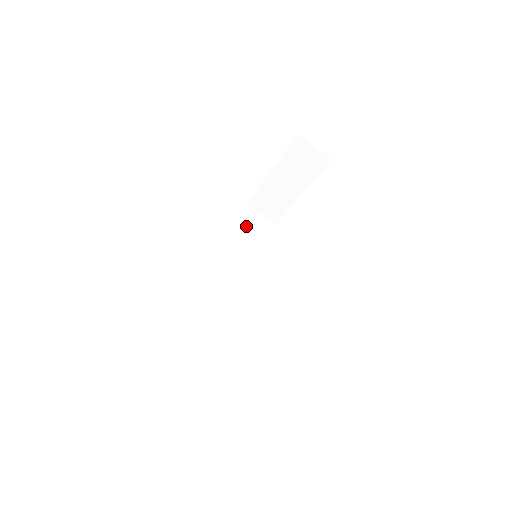
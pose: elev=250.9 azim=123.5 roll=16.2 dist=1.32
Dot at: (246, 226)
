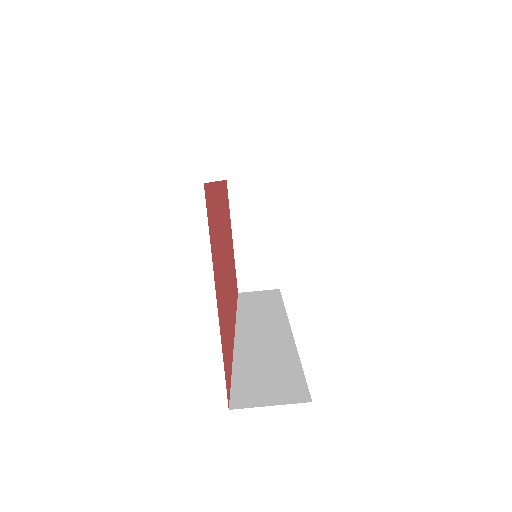
Dot at: (250, 300)
